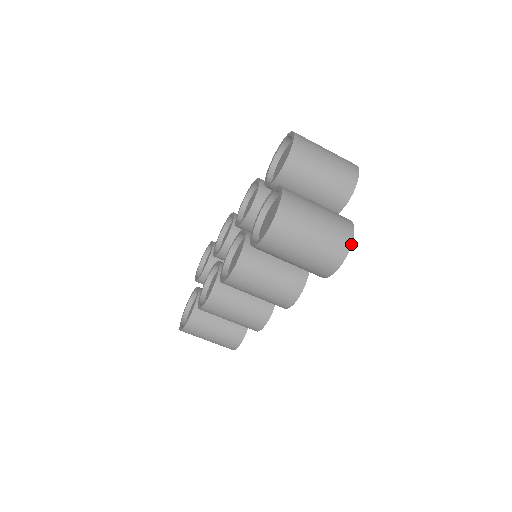
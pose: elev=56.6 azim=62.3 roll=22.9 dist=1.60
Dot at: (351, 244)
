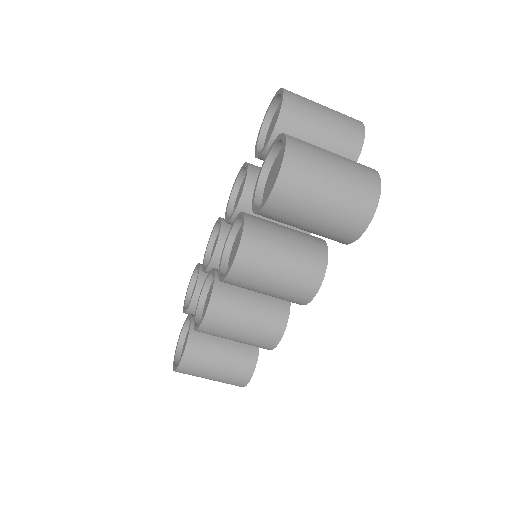
Dot at: (380, 188)
